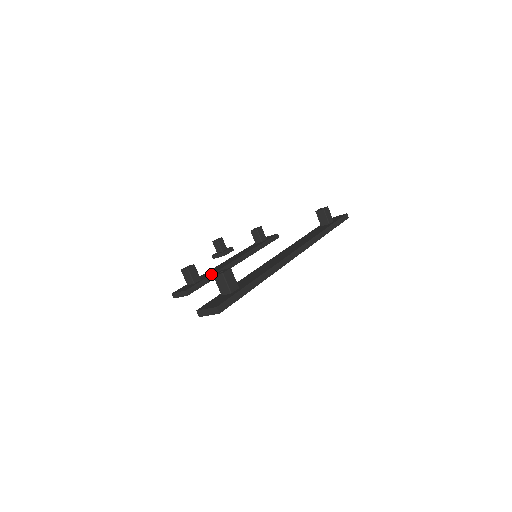
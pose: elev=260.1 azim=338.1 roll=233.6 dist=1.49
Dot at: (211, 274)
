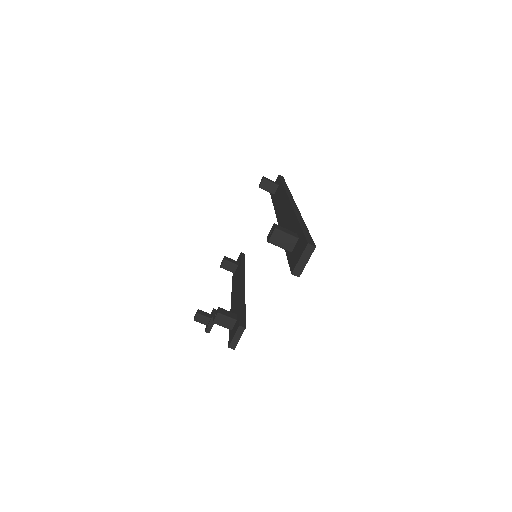
Dot at: (239, 303)
